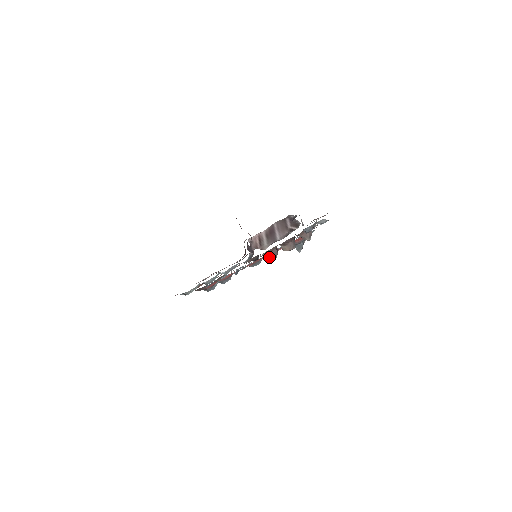
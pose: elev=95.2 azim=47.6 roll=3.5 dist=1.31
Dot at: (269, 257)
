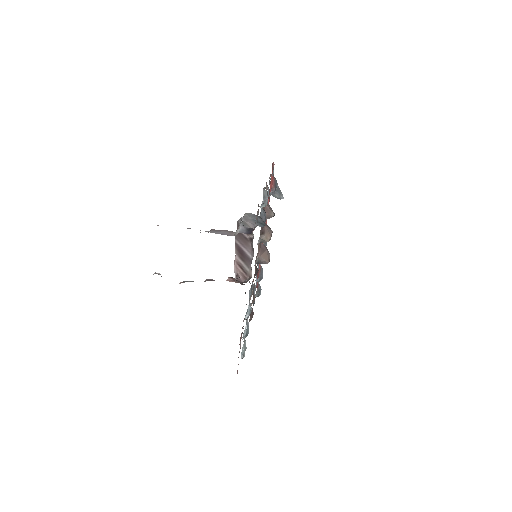
Dot at: (264, 256)
